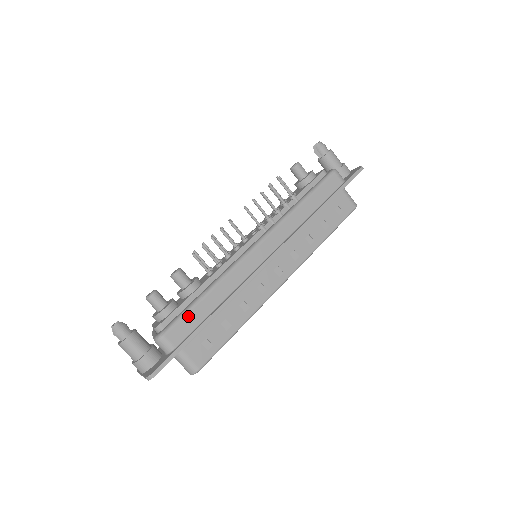
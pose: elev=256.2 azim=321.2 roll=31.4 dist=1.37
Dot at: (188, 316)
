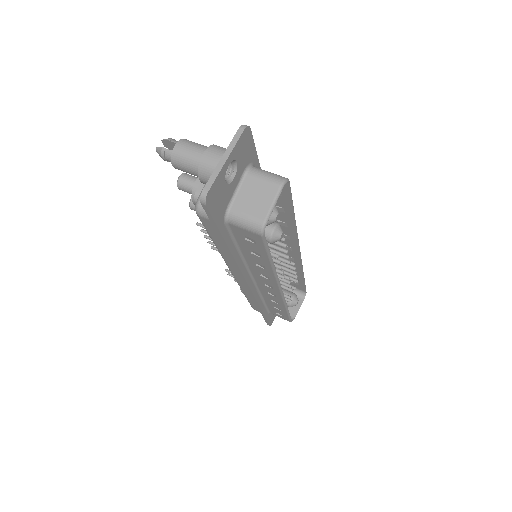
Dot at: occluded
